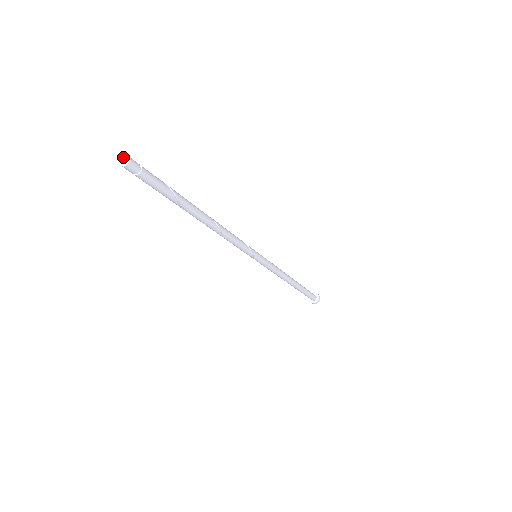
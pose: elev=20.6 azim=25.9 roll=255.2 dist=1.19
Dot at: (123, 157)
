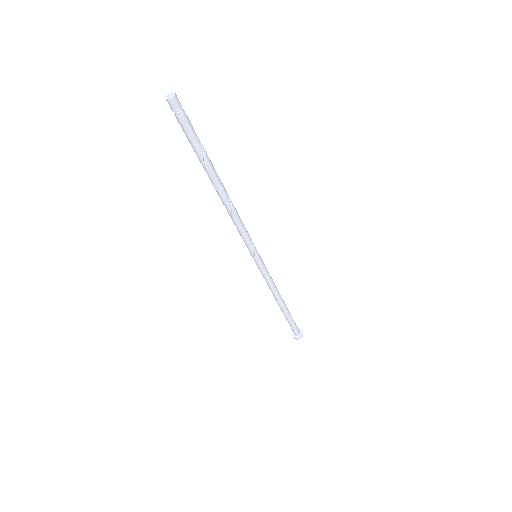
Dot at: (168, 93)
